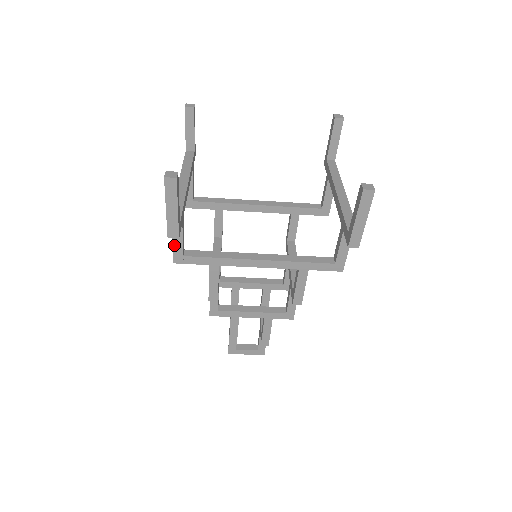
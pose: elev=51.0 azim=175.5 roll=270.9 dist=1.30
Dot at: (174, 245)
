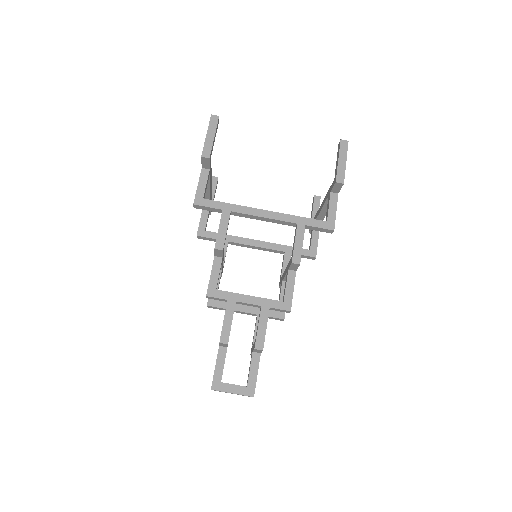
Dot at: (198, 188)
